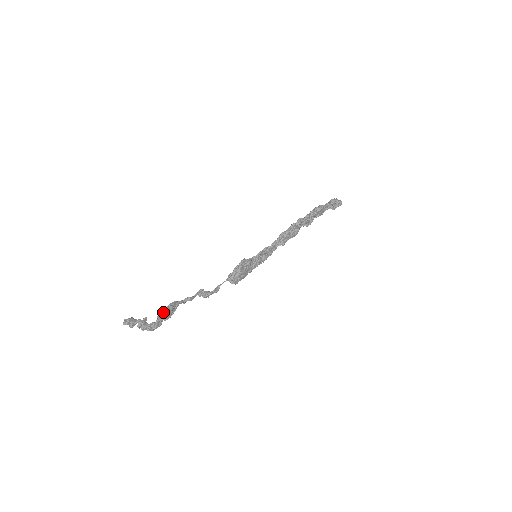
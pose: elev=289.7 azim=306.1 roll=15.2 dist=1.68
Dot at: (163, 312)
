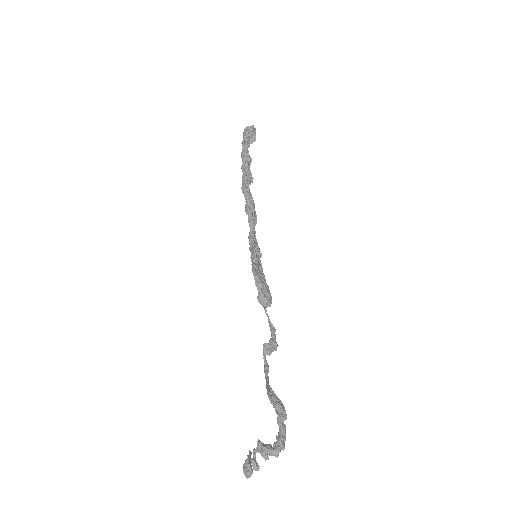
Dot at: (278, 414)
